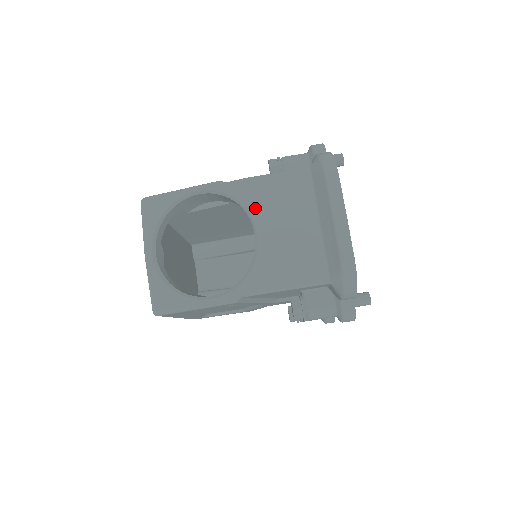
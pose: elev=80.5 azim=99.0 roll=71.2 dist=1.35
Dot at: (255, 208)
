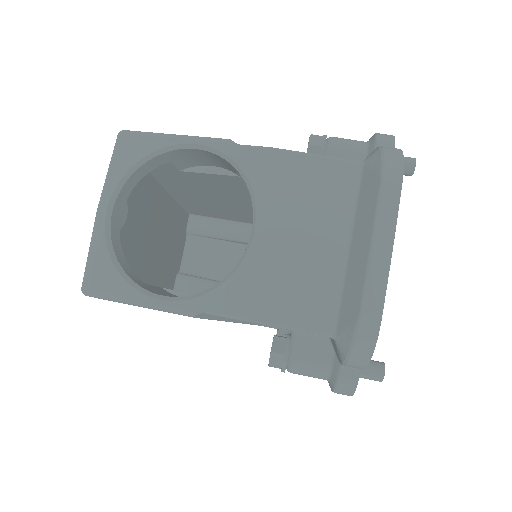
Dot at: (265, 194)
